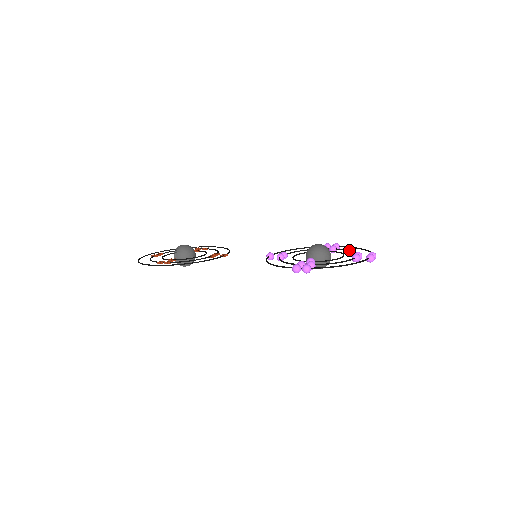
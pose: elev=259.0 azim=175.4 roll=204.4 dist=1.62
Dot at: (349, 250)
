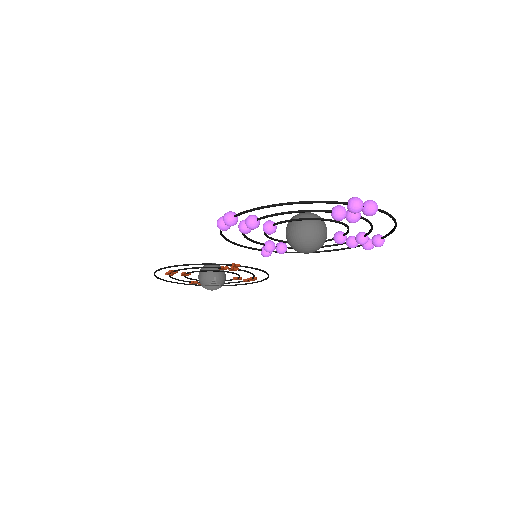
Dot at: occluded
